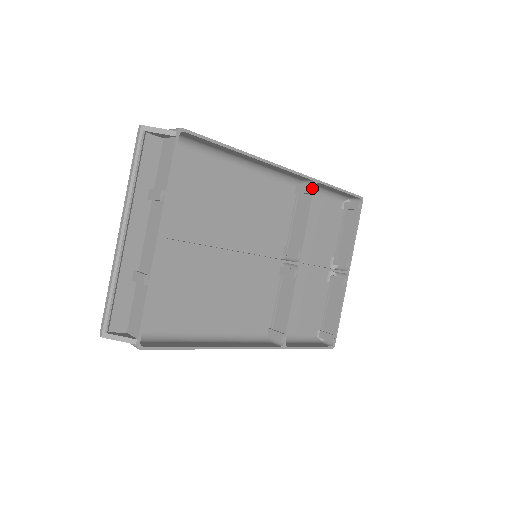
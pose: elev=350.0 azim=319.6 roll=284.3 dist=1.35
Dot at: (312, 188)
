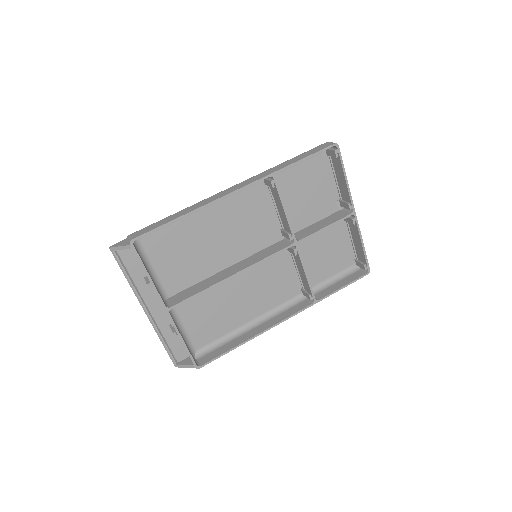
Dot at: (273, 183)
